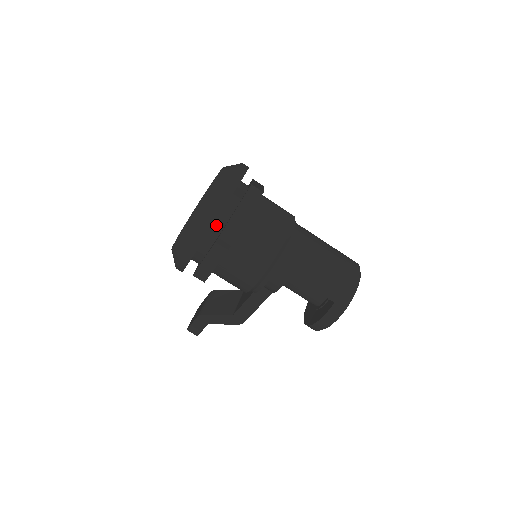
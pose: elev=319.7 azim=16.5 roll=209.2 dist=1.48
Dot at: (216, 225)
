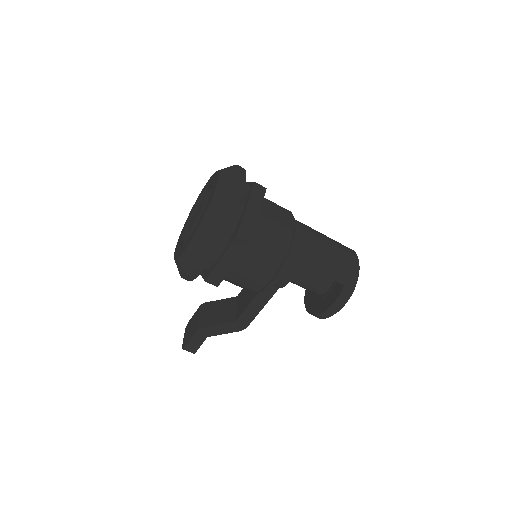
Dot at: occluded
